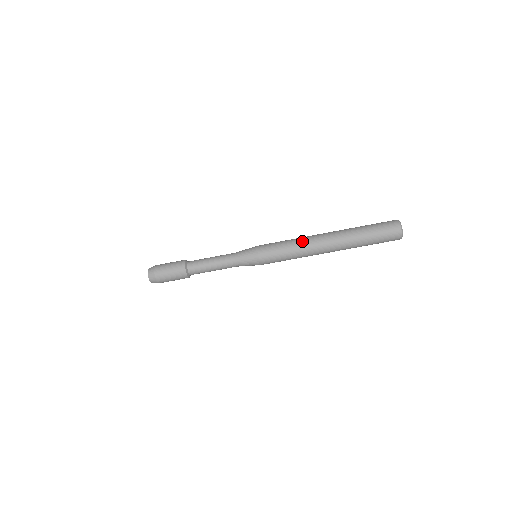
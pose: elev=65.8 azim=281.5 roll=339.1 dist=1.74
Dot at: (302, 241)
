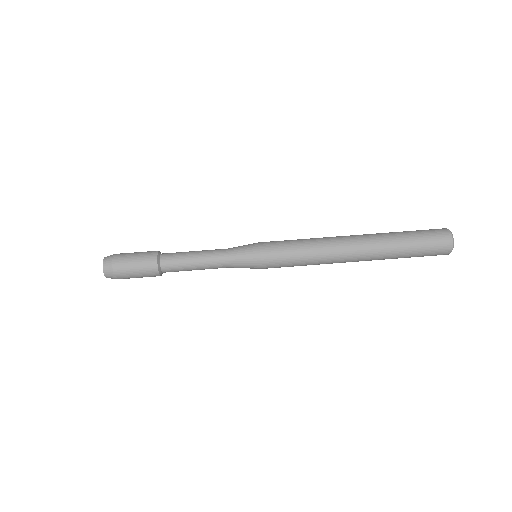
Dot at: occluded
